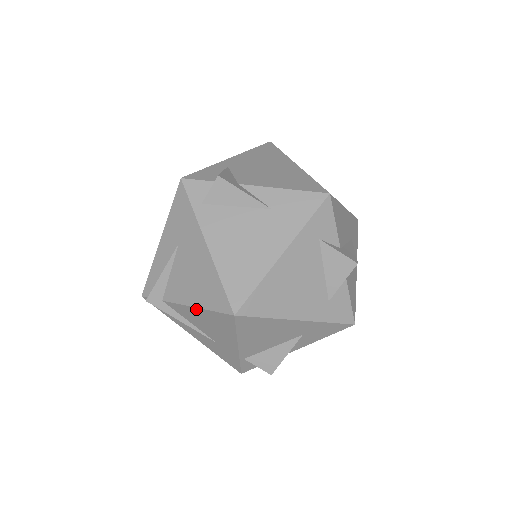
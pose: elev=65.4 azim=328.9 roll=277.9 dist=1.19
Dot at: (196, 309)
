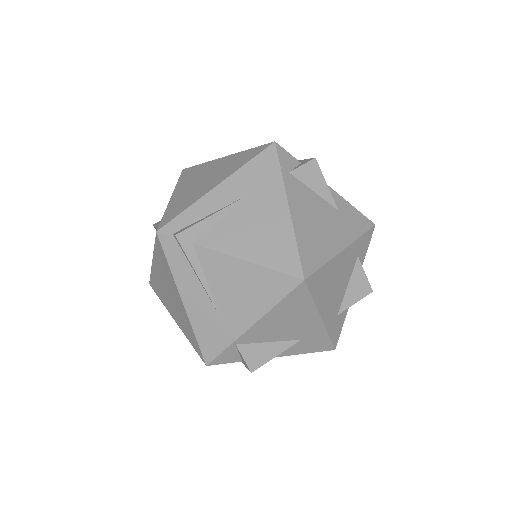
Dot at: (246, 264)
